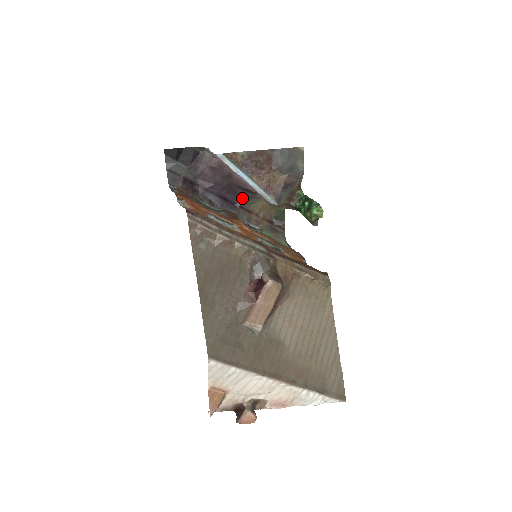
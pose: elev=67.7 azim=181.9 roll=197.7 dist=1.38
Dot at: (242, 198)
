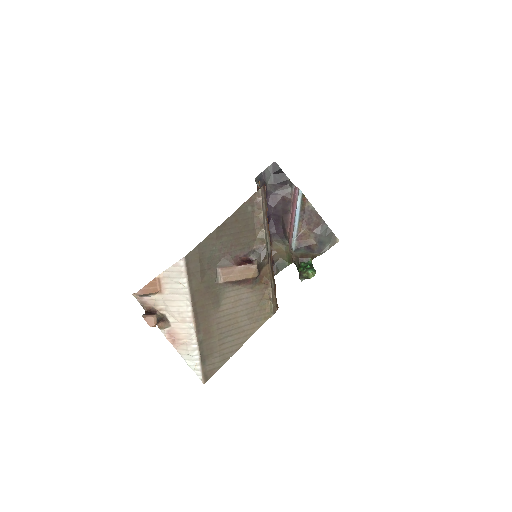
Dot at: (277, 232)
